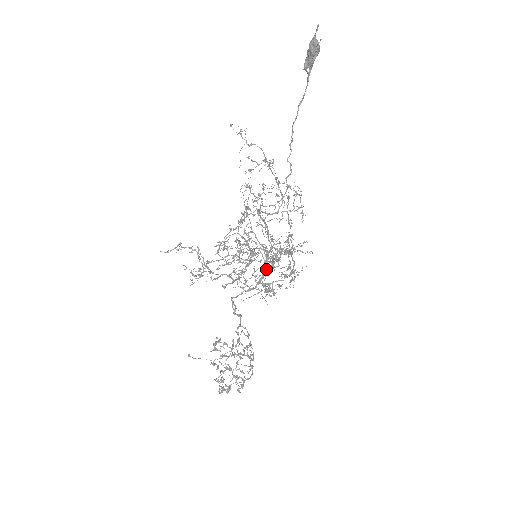
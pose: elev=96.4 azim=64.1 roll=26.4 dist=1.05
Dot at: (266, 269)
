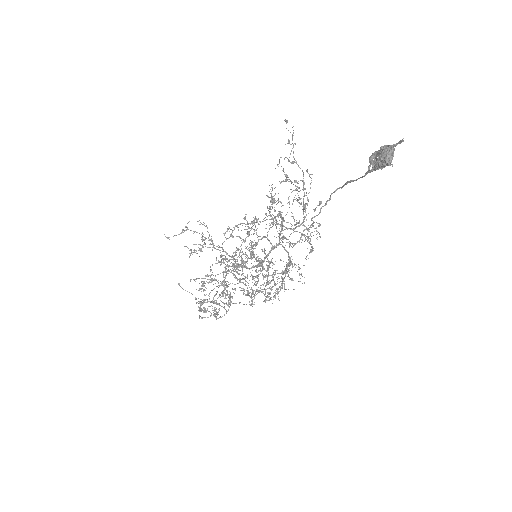
Dot at: (264, 261)
